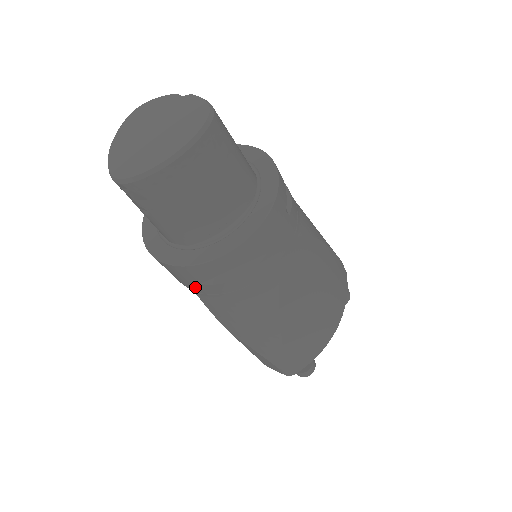
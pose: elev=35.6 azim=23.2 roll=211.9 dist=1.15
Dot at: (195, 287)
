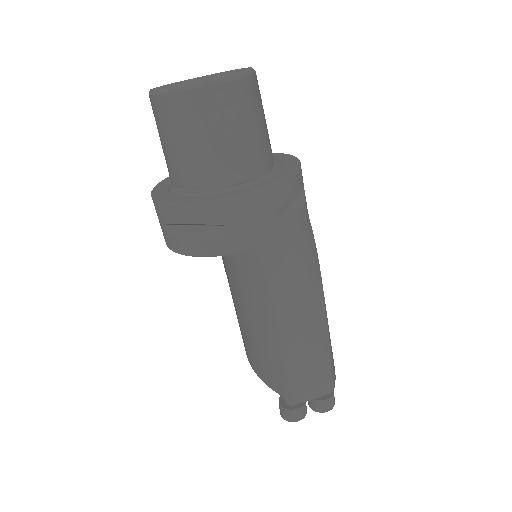
Dot at: (266, 233)
